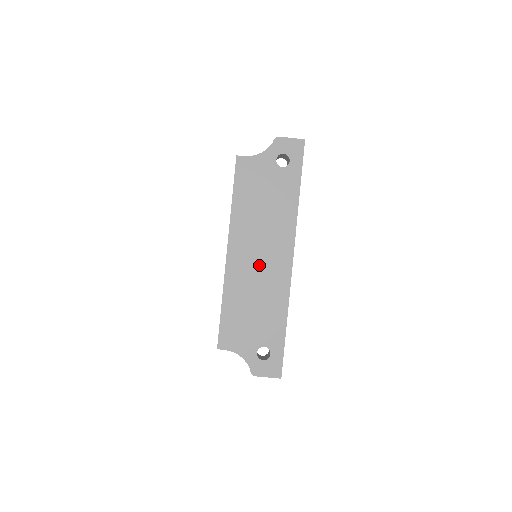
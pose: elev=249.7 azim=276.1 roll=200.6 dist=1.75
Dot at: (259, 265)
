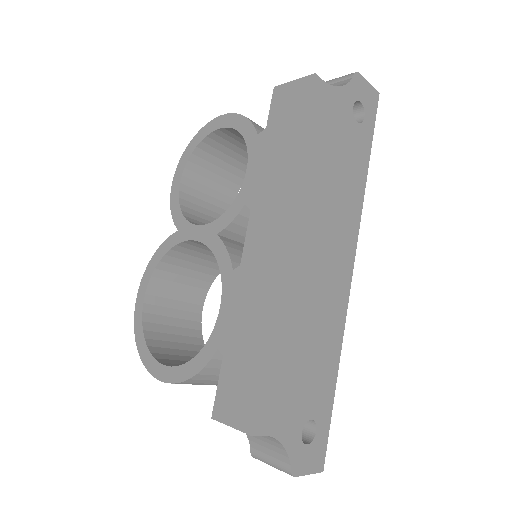
Dot at: (320, 274)
